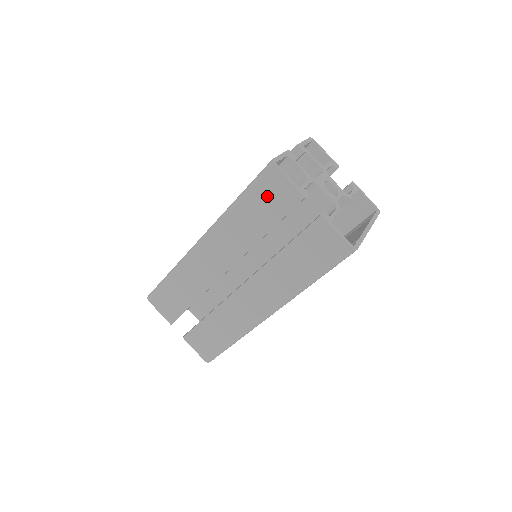
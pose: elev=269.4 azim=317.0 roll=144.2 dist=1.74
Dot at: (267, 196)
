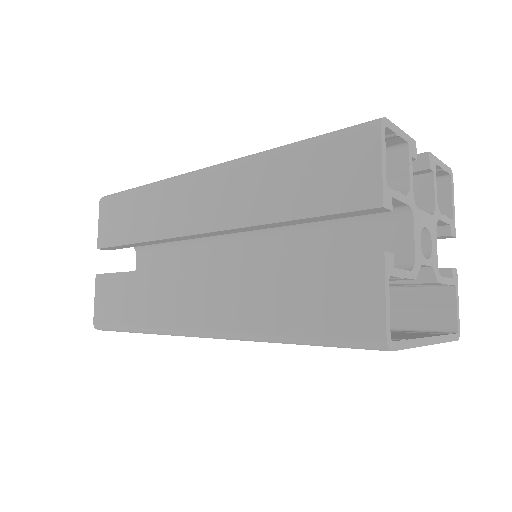
Dot at: (331, 166)
